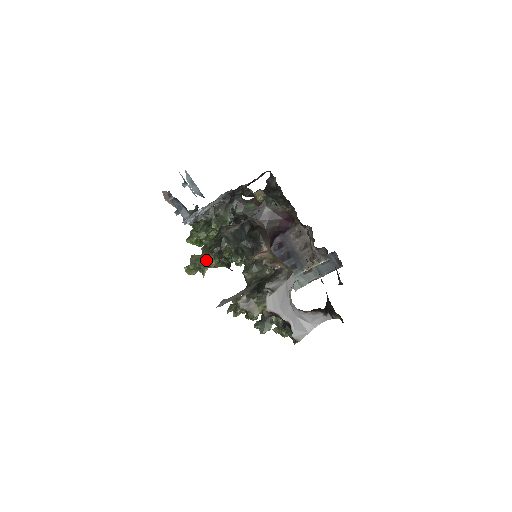
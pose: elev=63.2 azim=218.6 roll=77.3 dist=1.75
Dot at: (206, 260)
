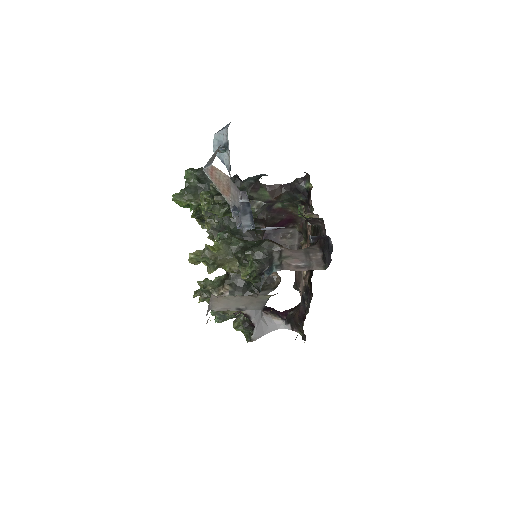
Dot at: (224, 260)
